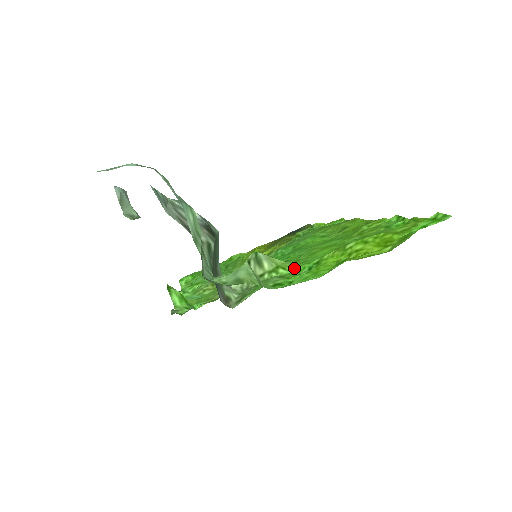
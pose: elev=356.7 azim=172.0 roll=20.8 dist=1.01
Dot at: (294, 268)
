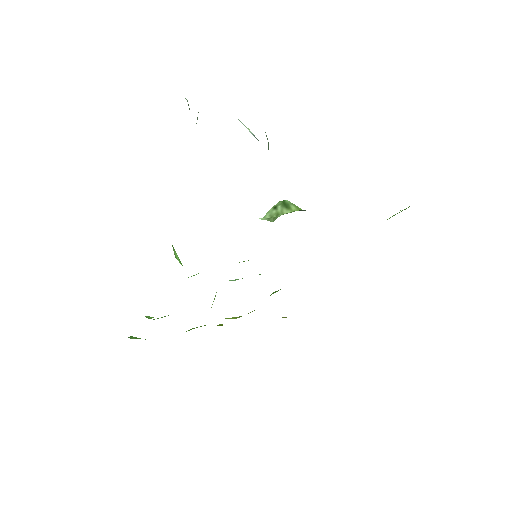
Dot at: occluded
